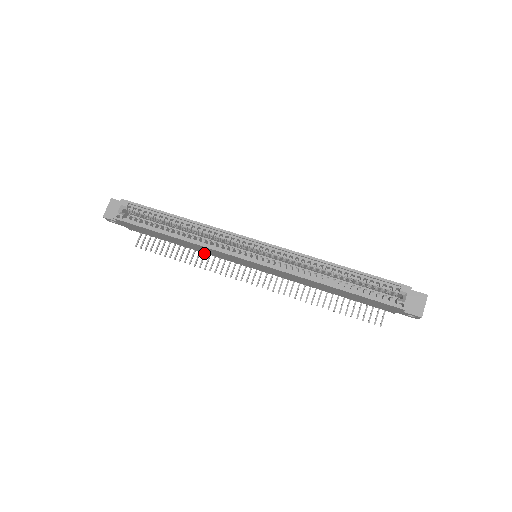
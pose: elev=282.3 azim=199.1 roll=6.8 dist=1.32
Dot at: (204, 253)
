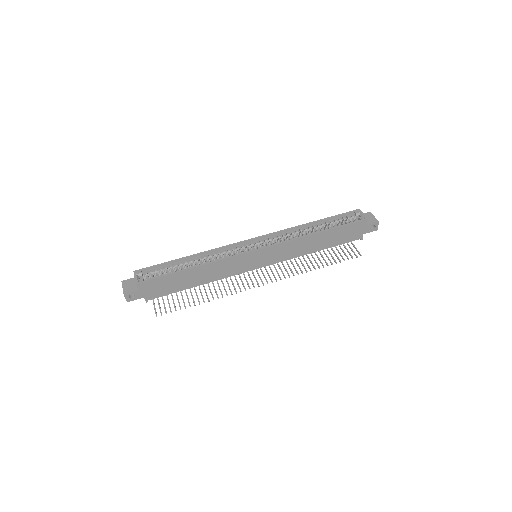
Dot at: (214, 289)
